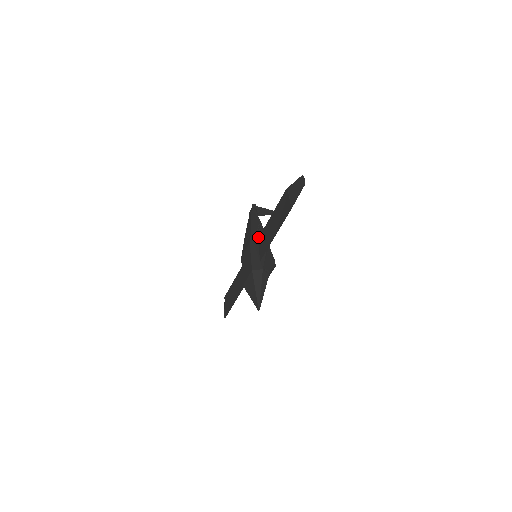
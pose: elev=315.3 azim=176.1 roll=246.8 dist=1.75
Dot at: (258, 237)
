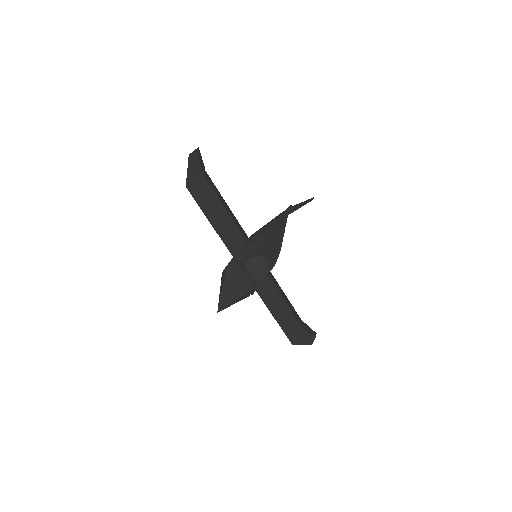
Dot at: (254, 235)
